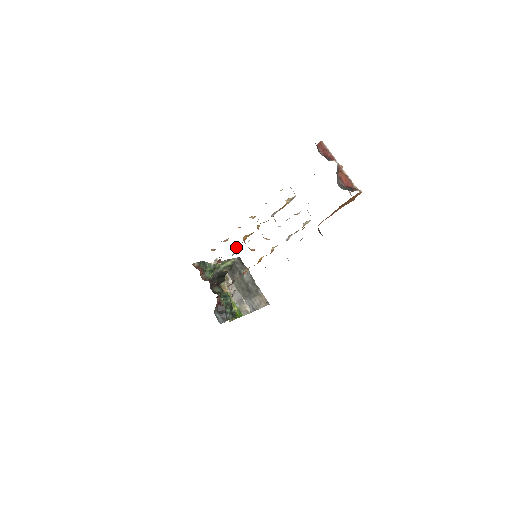
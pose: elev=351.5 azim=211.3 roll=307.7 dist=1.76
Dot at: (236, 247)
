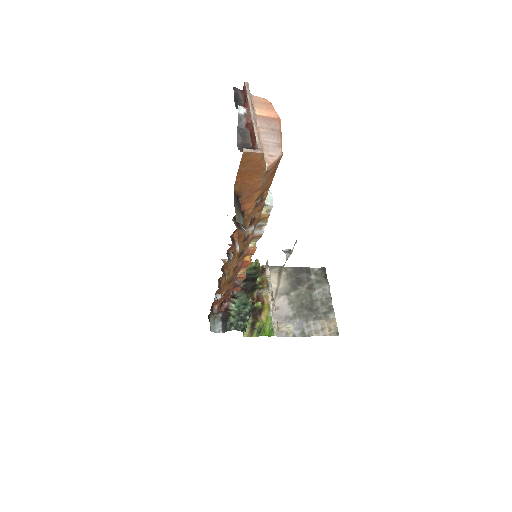
Dot at: (286, 249)
